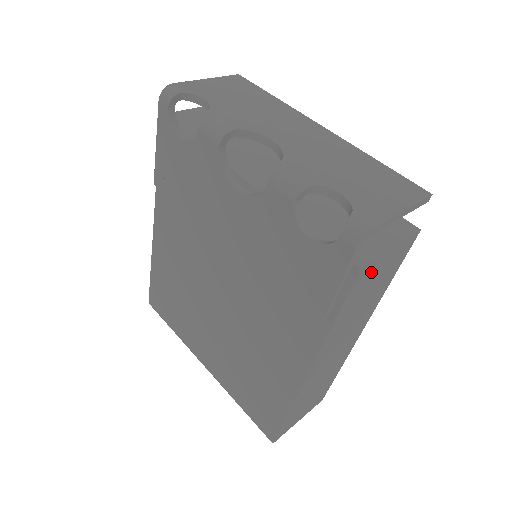
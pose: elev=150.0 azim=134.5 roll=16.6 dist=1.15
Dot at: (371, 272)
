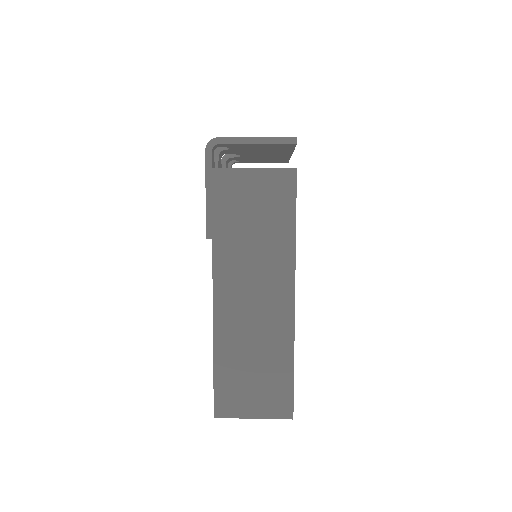
Dot at: (236, 184)
